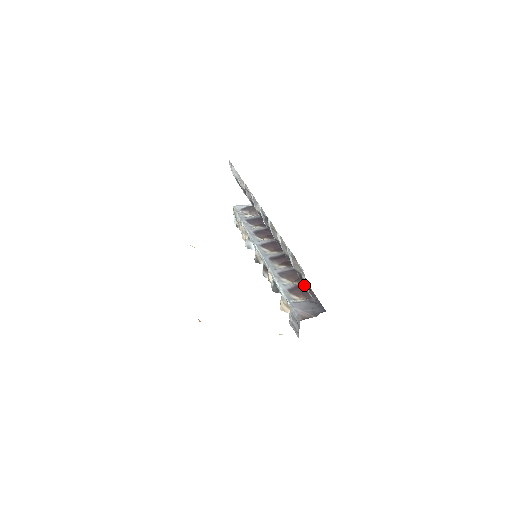
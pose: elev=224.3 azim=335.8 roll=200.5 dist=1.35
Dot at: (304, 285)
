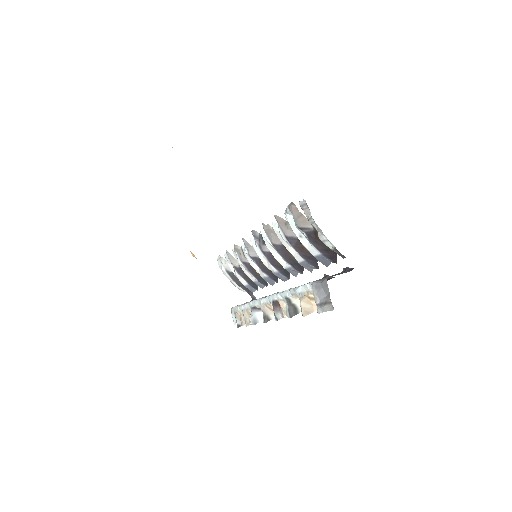
Dot at: (322, 278)
